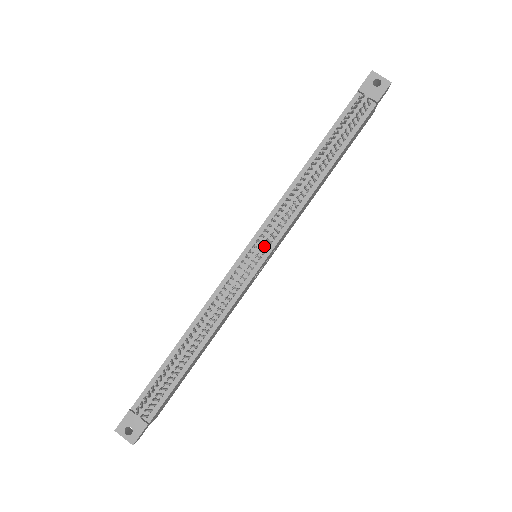
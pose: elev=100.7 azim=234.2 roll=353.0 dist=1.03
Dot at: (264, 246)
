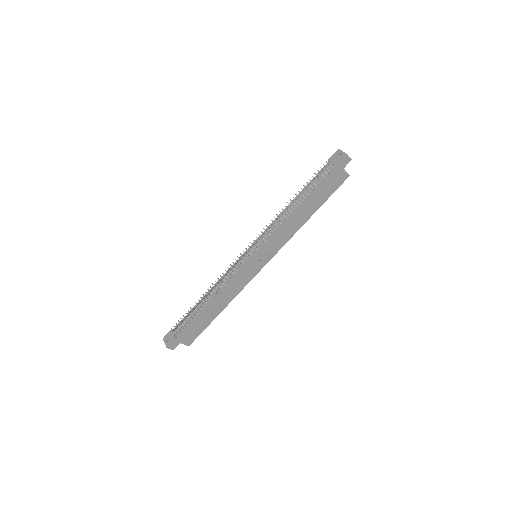
Dot at: (254, 247)
